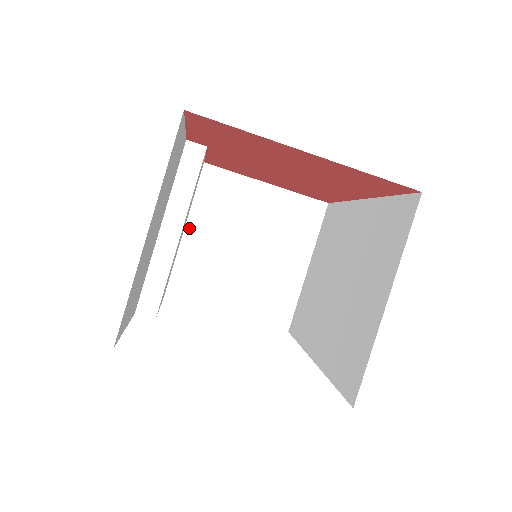
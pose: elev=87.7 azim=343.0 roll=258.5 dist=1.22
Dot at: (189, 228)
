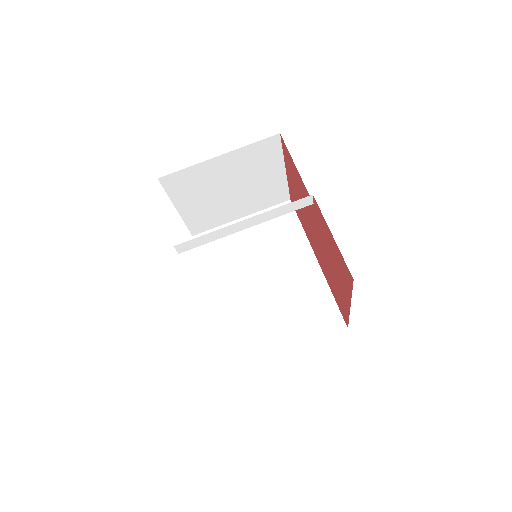
Dot at: (223, 157)
